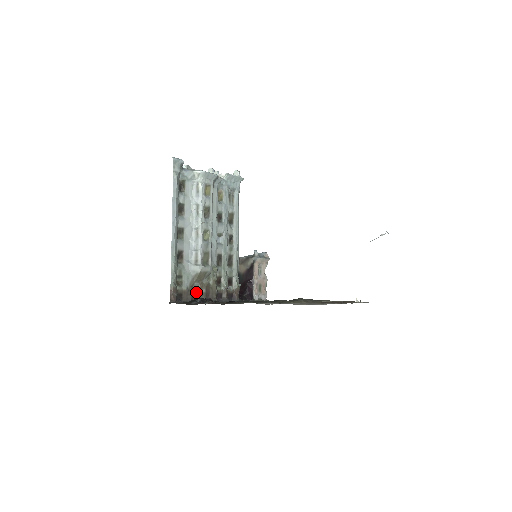
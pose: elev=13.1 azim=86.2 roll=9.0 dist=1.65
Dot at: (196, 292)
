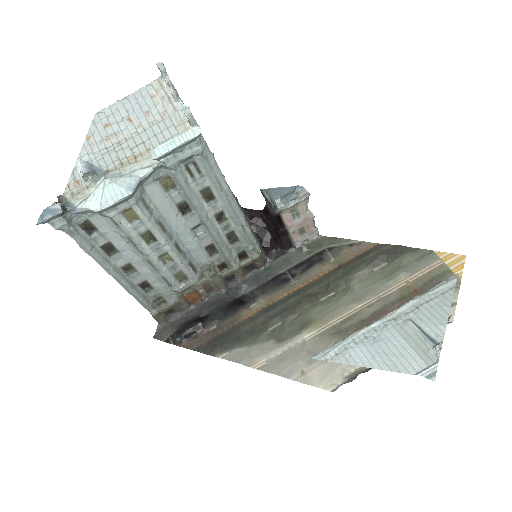
Dot at: (191, 295)
